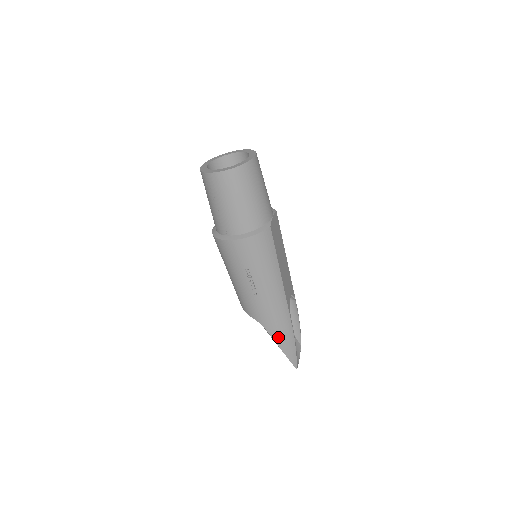
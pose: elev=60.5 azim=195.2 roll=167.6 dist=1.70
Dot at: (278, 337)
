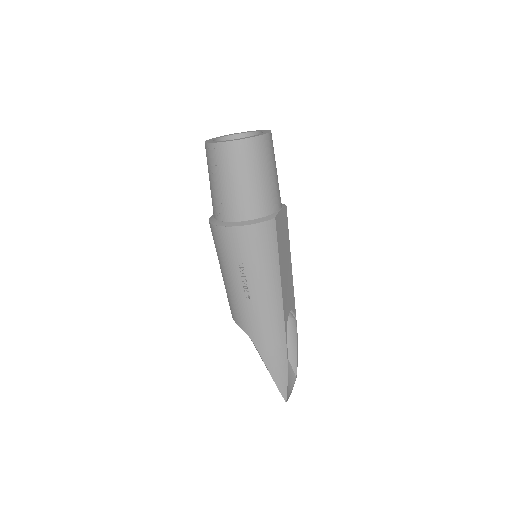
Dot at: (268, 357)
